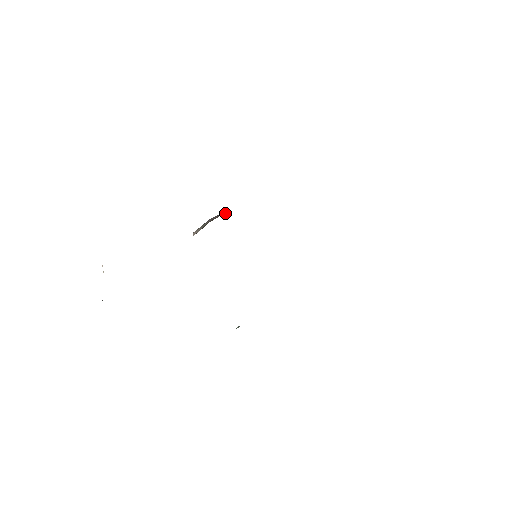
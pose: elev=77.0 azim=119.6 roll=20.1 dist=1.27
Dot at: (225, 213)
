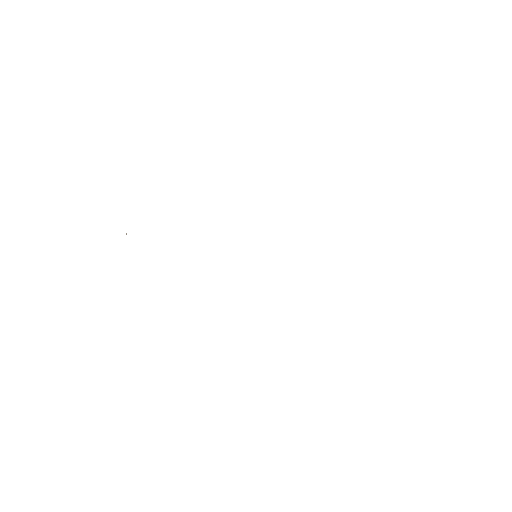
Dot at: occluded
